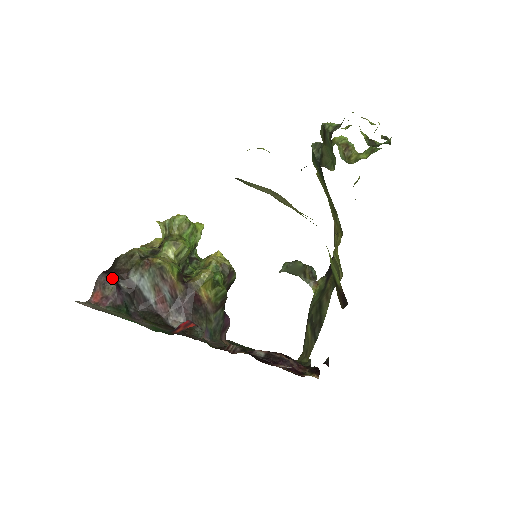
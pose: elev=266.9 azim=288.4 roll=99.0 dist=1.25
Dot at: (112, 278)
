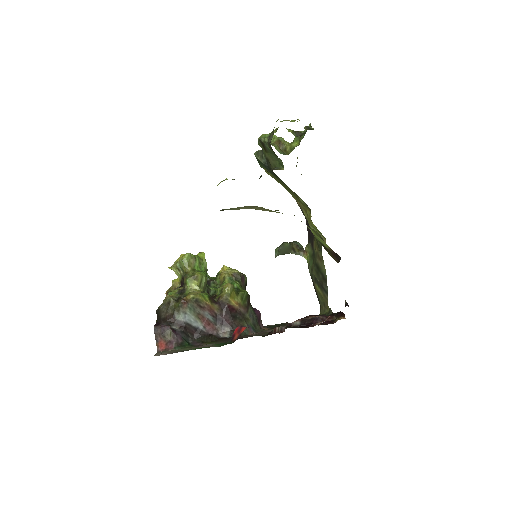
Dot at: (166, 326)
